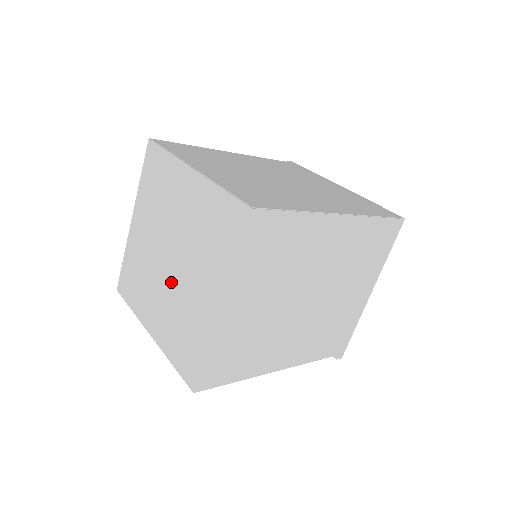
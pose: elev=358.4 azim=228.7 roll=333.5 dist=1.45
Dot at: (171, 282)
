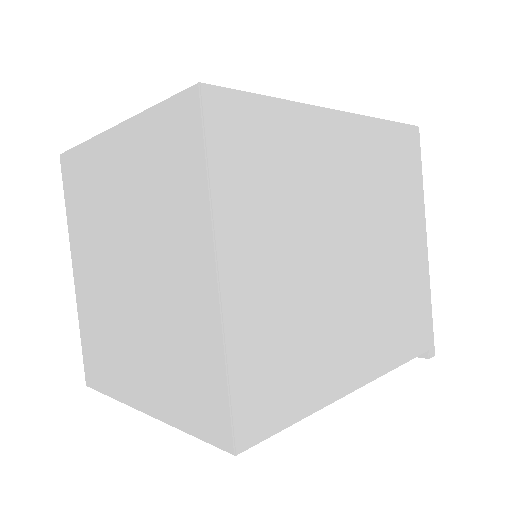
Dot at: (141, 304)
